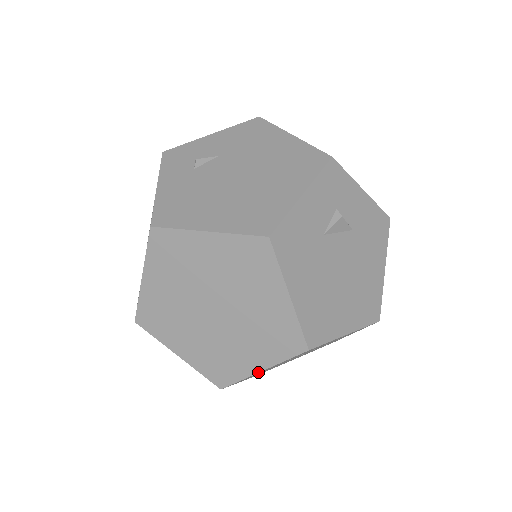
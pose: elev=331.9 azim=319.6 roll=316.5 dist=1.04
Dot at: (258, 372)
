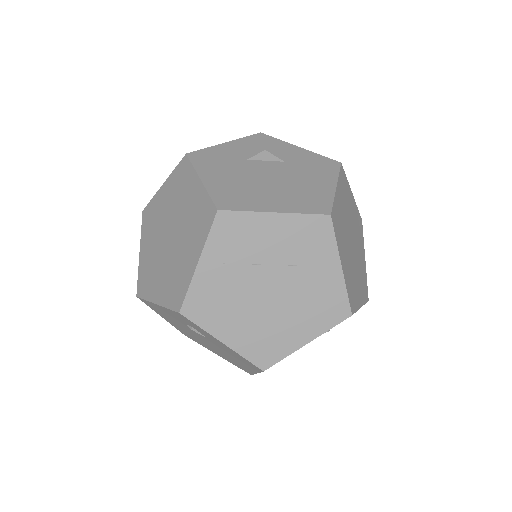
Dot at: (196, 267)
